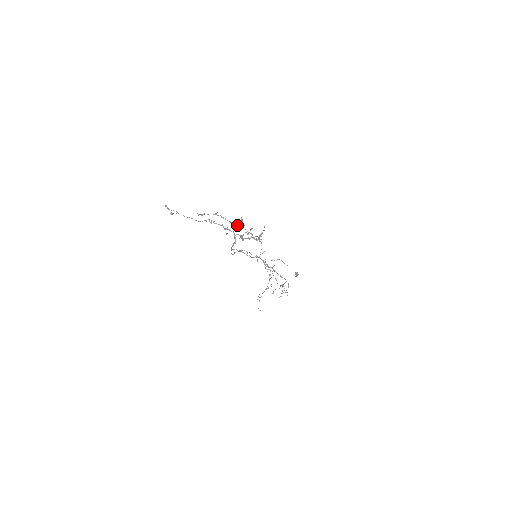
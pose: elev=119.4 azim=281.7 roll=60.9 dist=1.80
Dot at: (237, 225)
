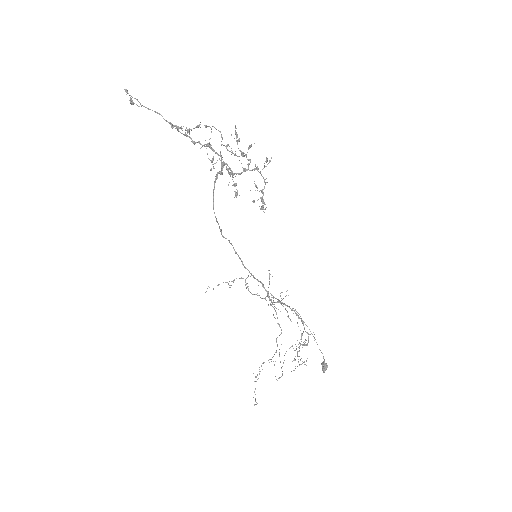
Dot at: (228, 144)
